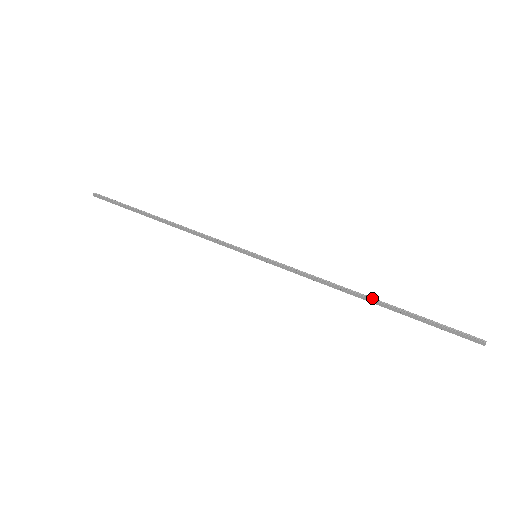
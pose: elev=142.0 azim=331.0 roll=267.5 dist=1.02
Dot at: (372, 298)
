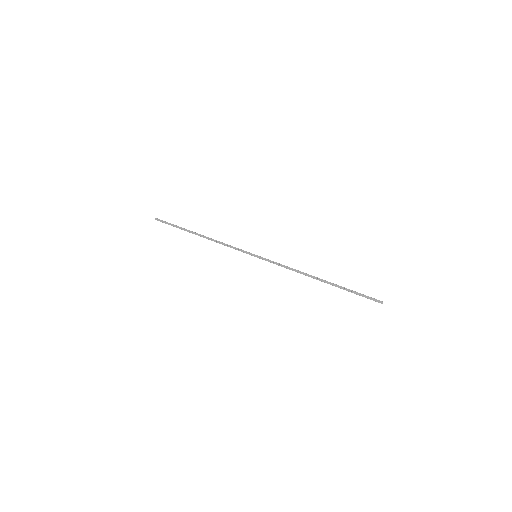
Dot at: (322, 279)
